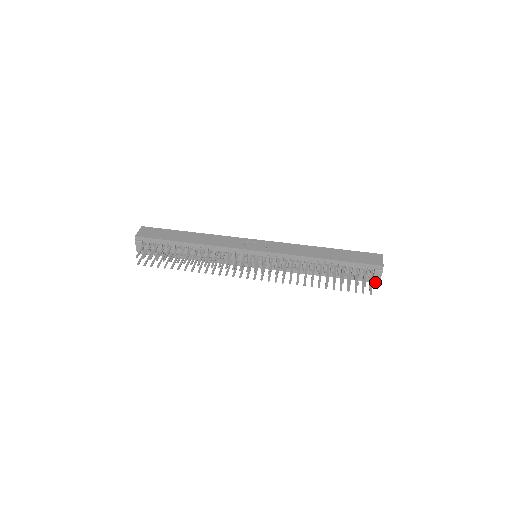
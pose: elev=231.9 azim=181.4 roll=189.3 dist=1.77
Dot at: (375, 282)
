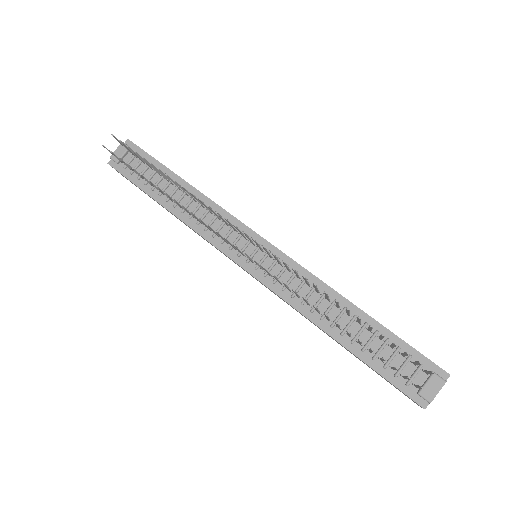
Dot at: (419, 403)
